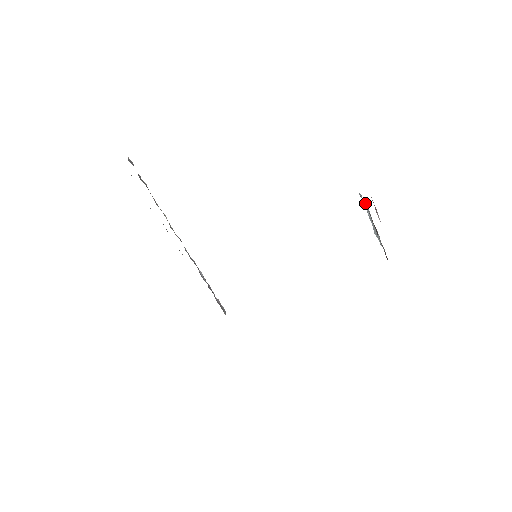
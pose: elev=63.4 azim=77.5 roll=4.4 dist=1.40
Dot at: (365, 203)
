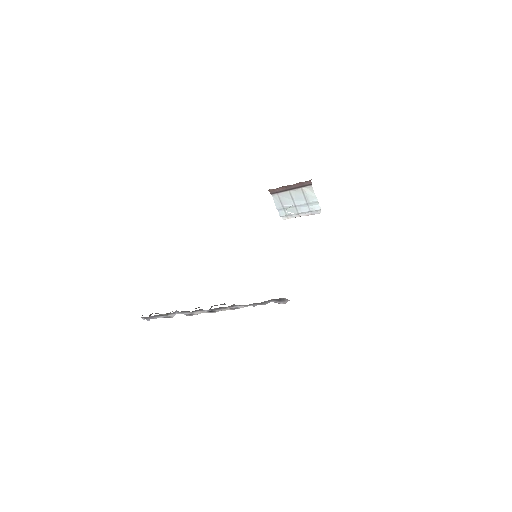
Dot at: (275, 203)
